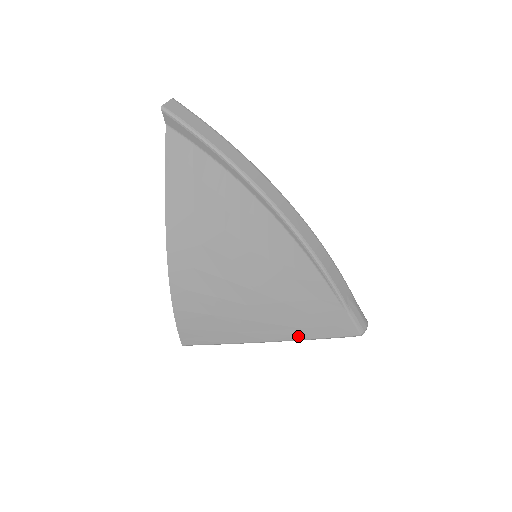
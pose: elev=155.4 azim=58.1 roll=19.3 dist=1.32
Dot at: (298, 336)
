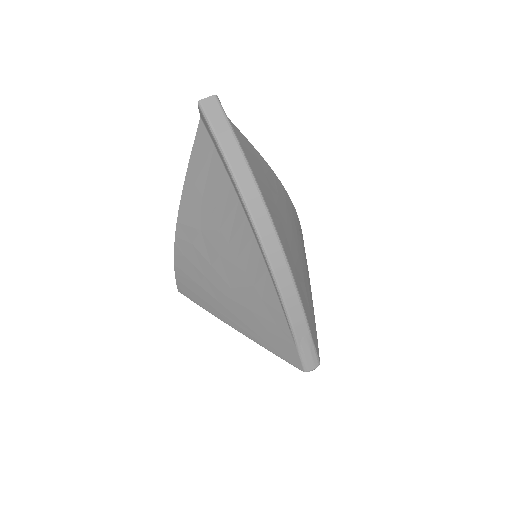
Dot at: (257, 340)
